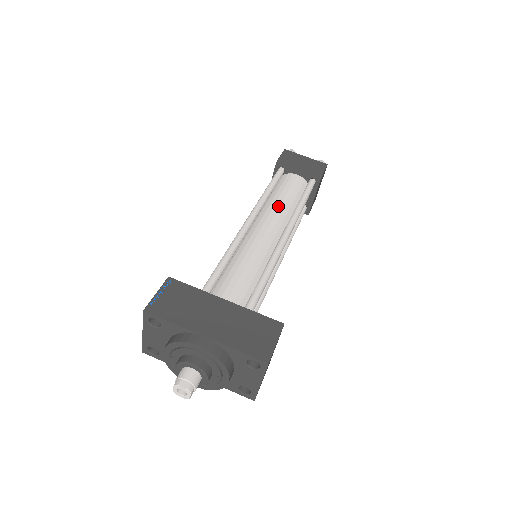
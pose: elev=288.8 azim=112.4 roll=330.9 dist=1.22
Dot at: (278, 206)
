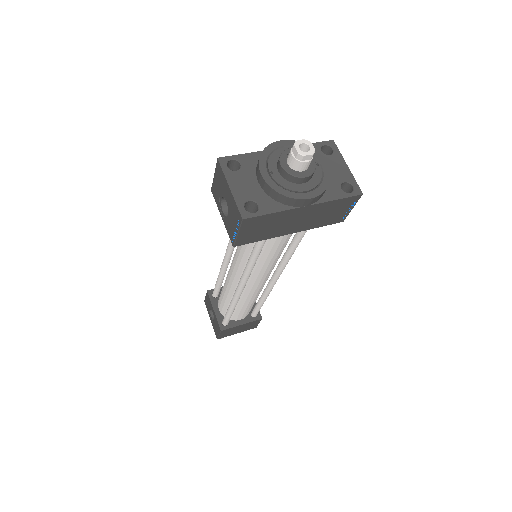
Dot at: occluded
